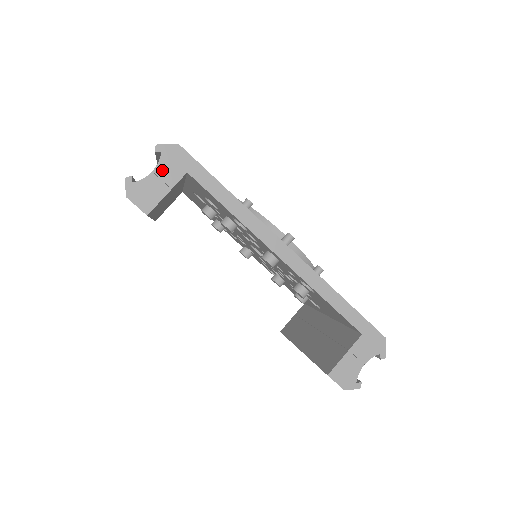
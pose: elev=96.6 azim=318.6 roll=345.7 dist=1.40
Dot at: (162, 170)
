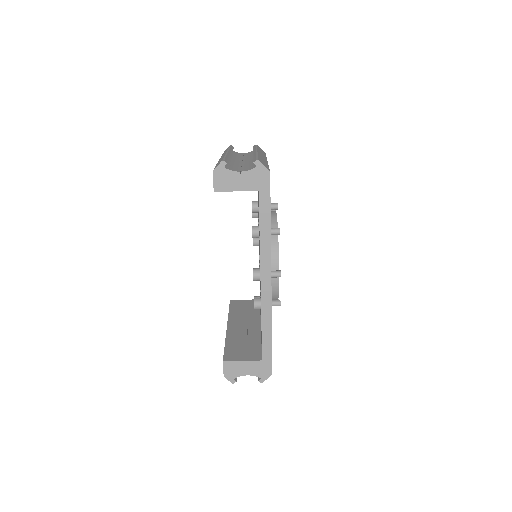
Dot at: (247, 176)
